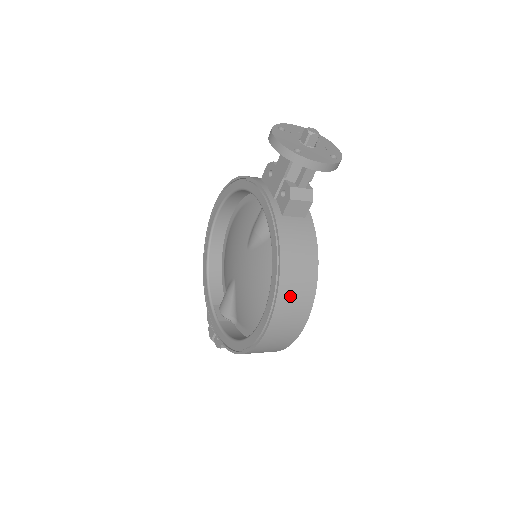
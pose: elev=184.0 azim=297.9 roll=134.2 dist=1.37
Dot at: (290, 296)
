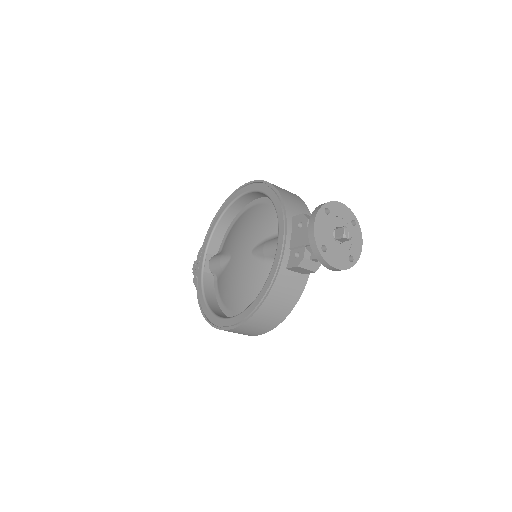
Dot at: (256, 323)
